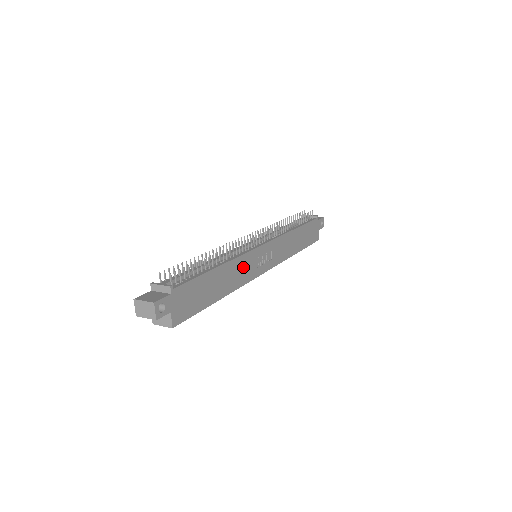
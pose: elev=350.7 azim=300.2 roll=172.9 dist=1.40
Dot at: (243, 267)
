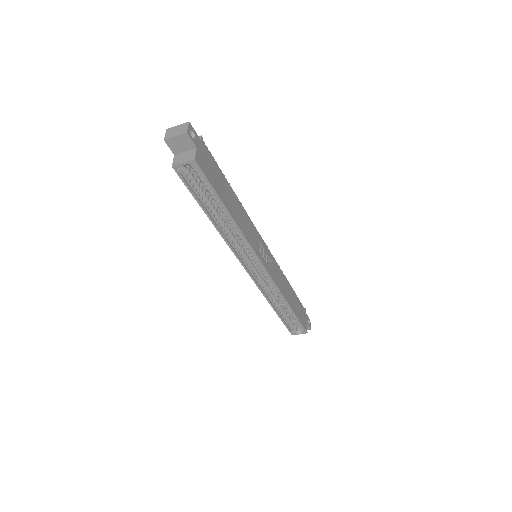
Dot at: (249, 228)
